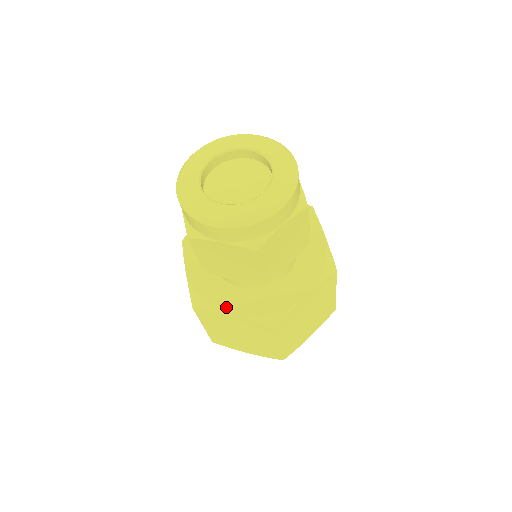
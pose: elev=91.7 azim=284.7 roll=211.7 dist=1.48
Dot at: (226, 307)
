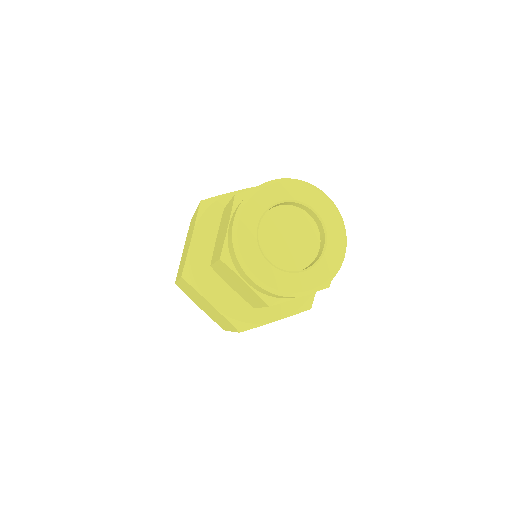
Dot at: (210, 295)
